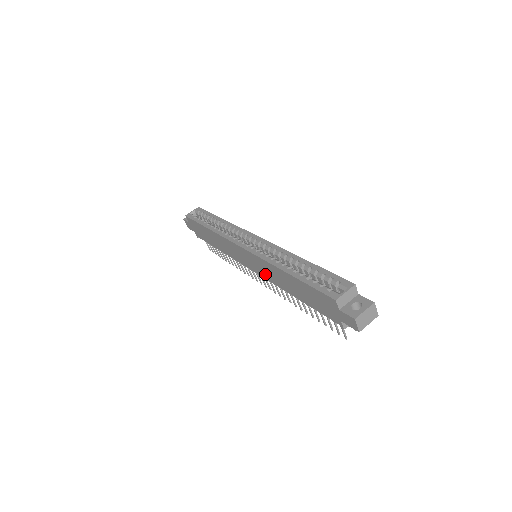
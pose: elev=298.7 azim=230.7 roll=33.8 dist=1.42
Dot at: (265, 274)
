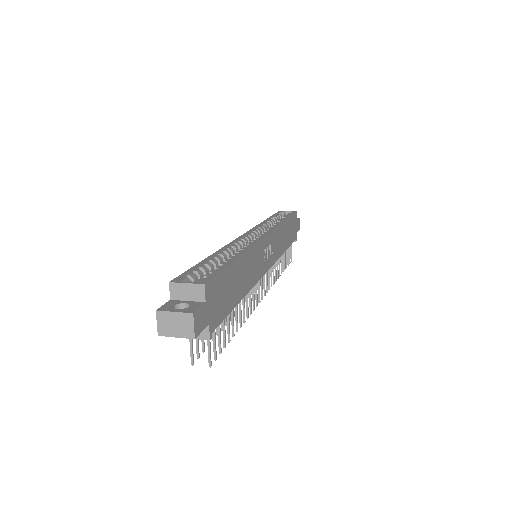
Dot at: occluded
